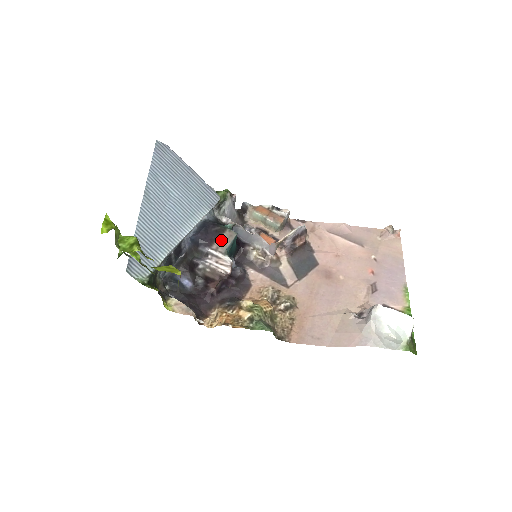
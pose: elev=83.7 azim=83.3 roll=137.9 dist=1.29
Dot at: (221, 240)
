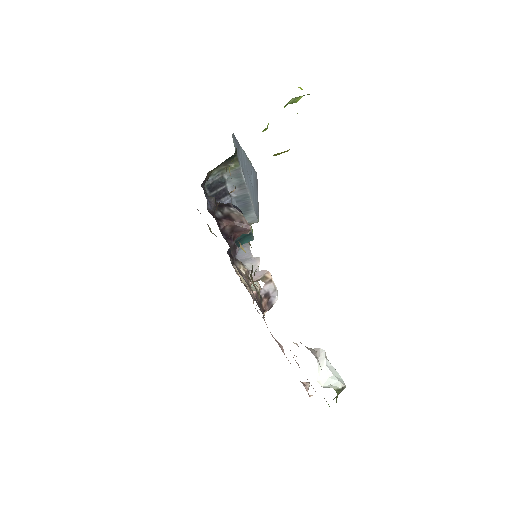
Dot at: occluded
